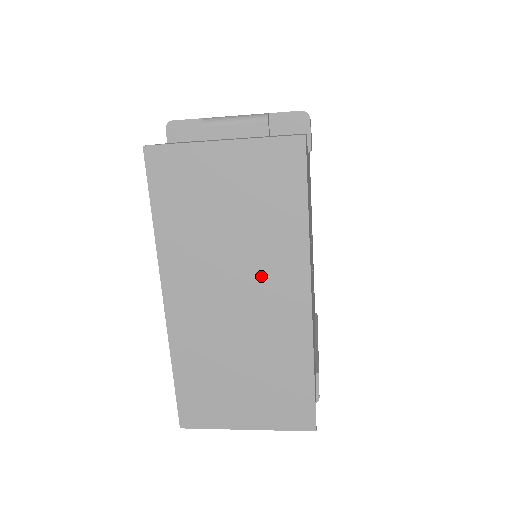
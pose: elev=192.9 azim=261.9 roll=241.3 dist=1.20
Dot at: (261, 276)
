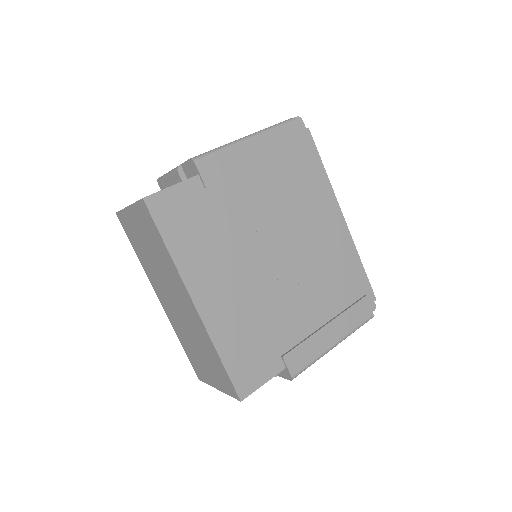
Dot at: (174, 289)
